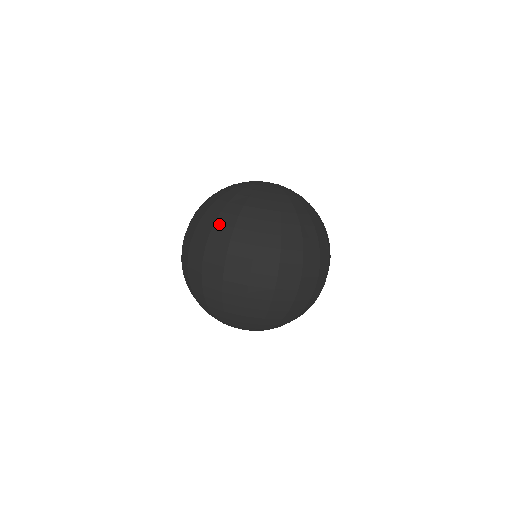
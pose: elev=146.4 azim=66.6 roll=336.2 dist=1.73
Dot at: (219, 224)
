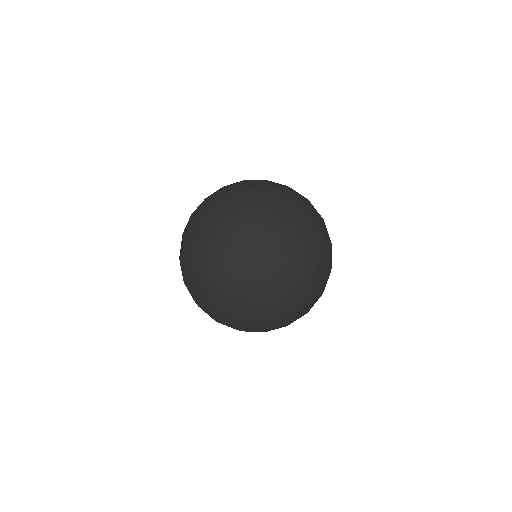
Dot at: (198, 297)
